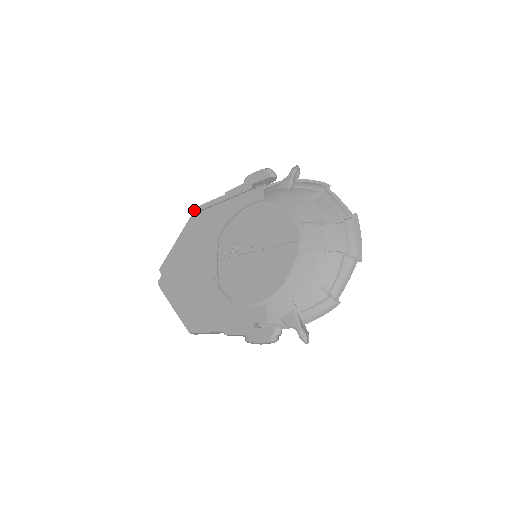
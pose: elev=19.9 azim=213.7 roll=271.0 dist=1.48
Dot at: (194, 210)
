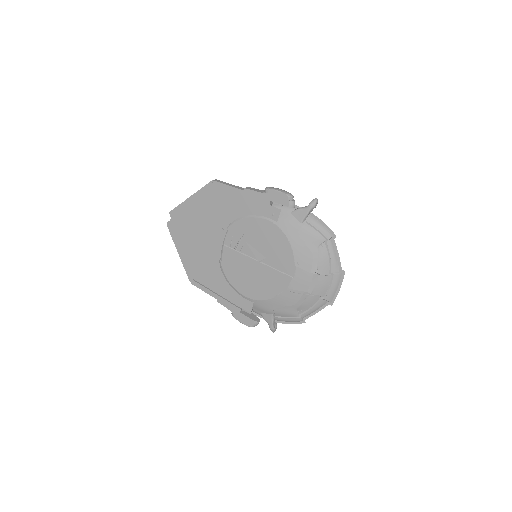
Dot at: (211, 181)
